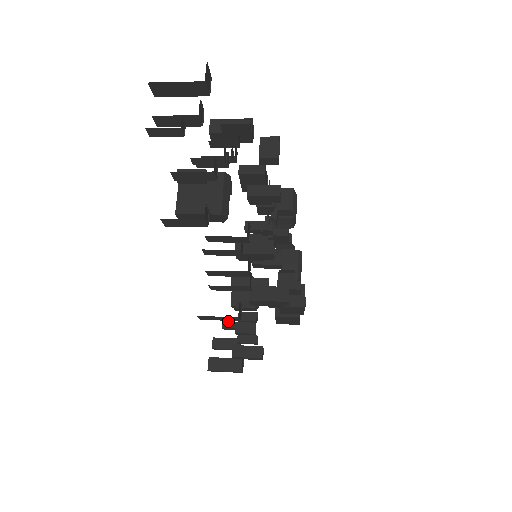
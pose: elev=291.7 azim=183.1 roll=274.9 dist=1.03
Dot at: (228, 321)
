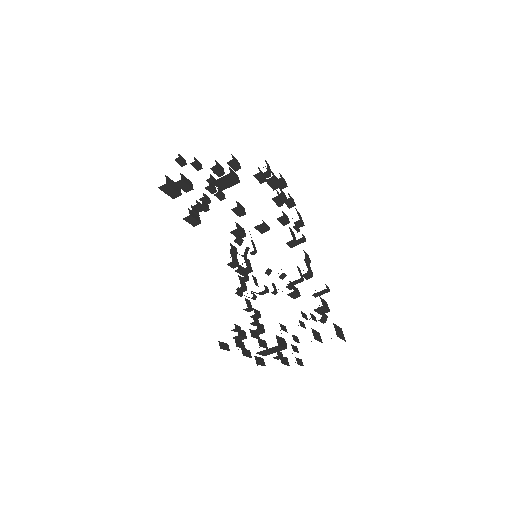
Dot at: (198, 164)
